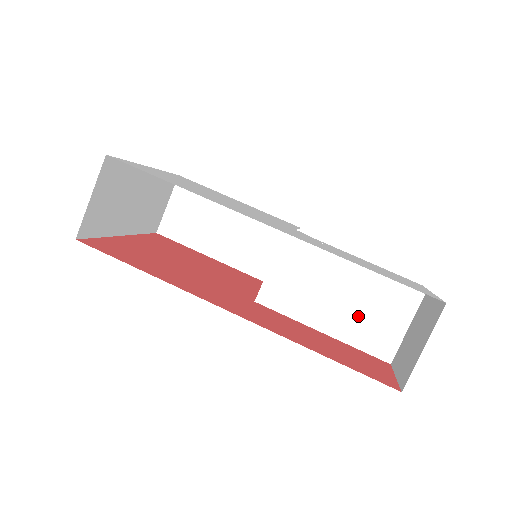
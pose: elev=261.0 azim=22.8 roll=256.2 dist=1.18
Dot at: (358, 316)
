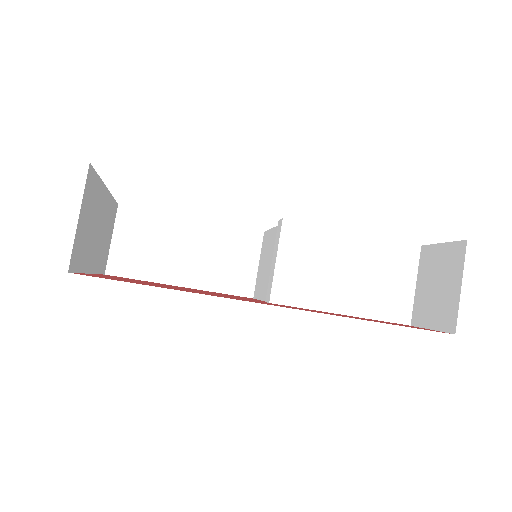
Dot at: (371, 288)
